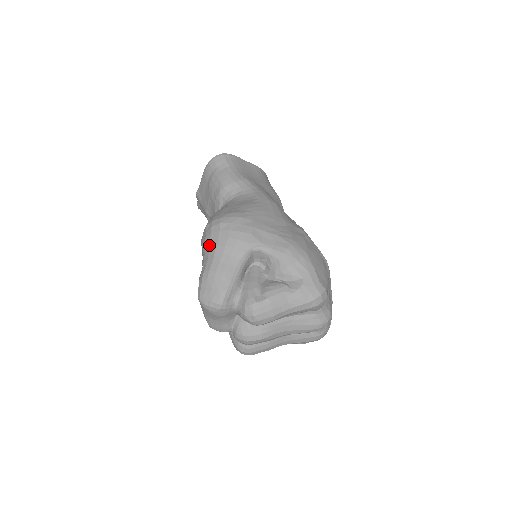
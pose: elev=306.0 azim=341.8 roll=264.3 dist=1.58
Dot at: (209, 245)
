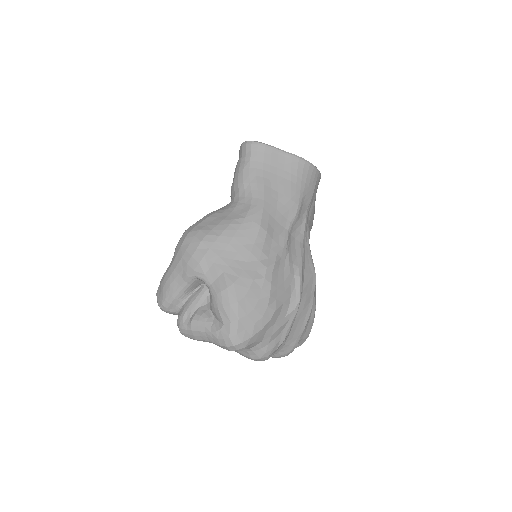
Dot at: (174, 253)
